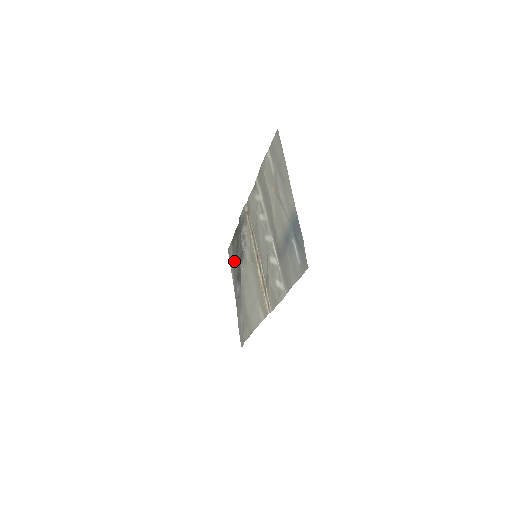
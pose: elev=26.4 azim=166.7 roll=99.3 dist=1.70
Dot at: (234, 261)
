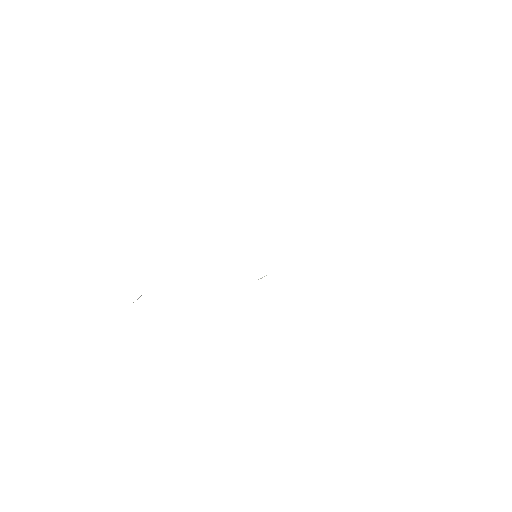
Dot at: occluded
